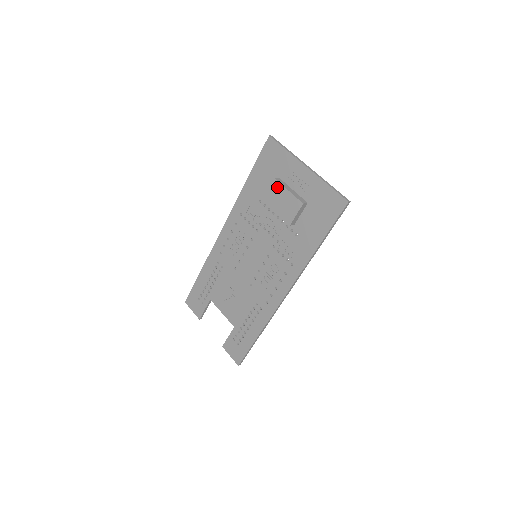
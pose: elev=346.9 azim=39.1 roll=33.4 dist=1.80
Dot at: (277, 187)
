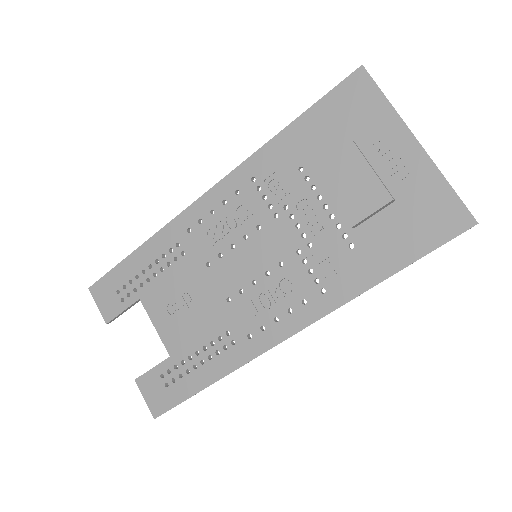
Dot at: (351, 155)
